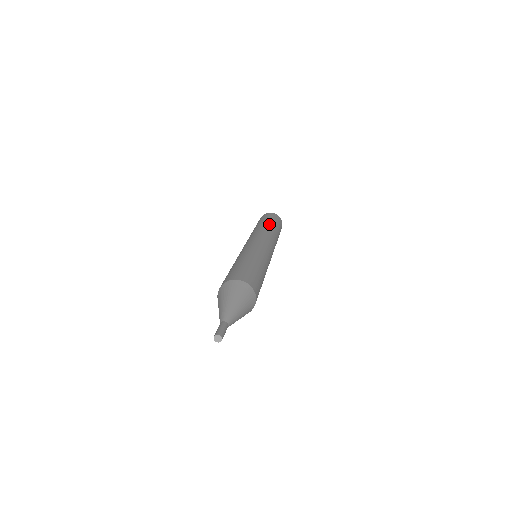
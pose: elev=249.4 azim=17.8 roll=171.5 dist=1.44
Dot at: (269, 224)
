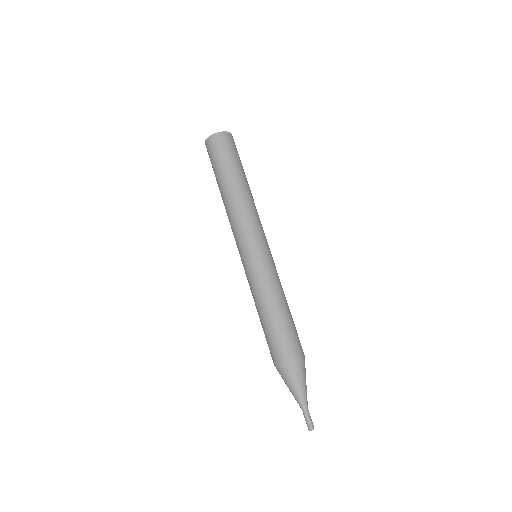
Dot at: (237, 183)
